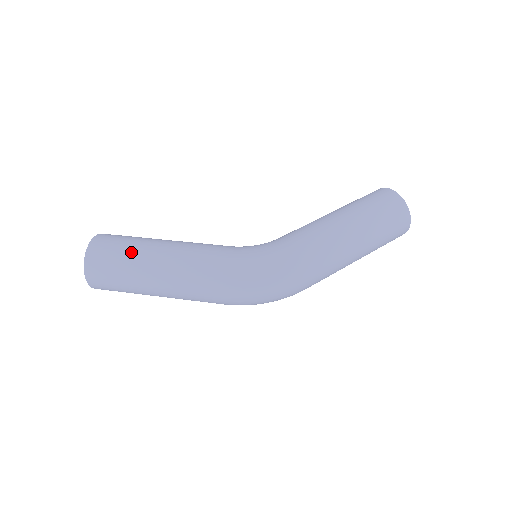
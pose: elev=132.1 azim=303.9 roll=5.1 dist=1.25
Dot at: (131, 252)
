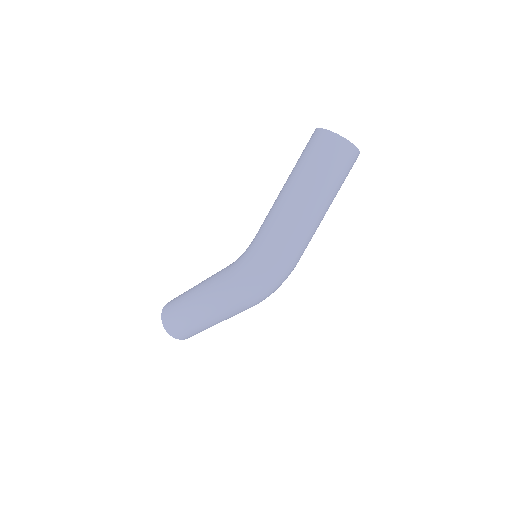
Dot at: (181, 309)
